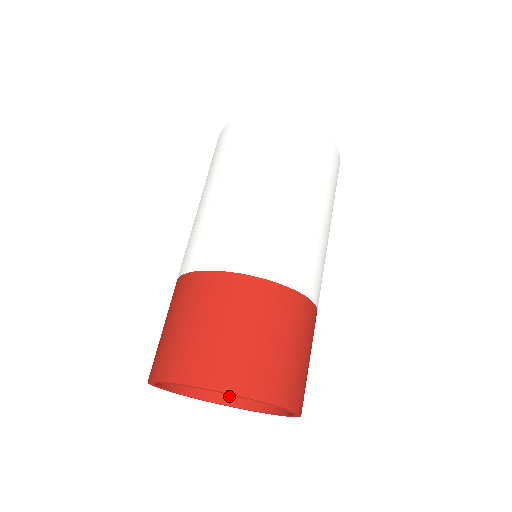
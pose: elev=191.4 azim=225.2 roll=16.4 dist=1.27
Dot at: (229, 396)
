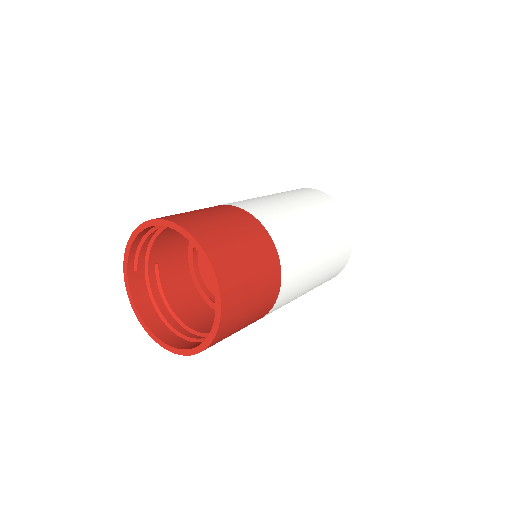
Dot at: occluded
